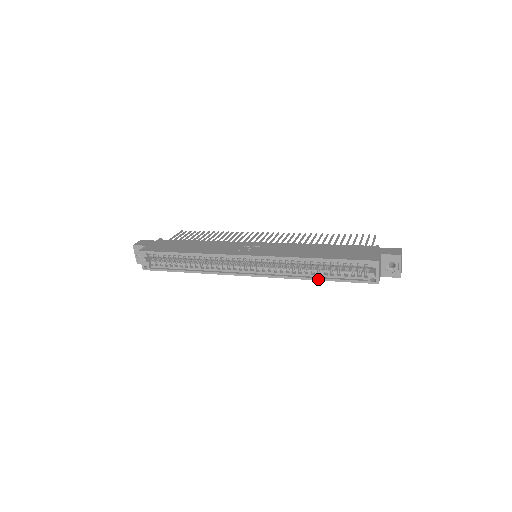
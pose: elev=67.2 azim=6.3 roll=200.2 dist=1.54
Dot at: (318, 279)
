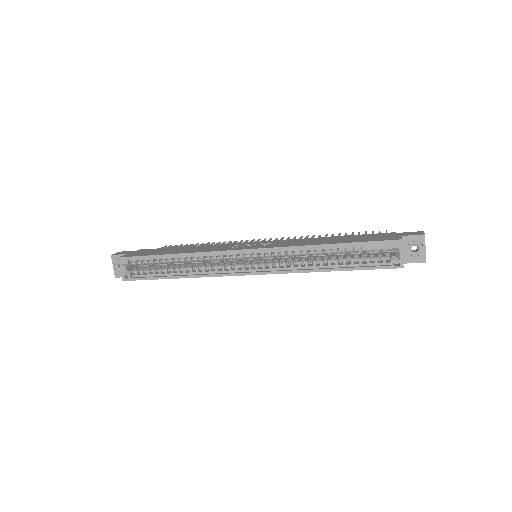
Dot at: (332, 270)
